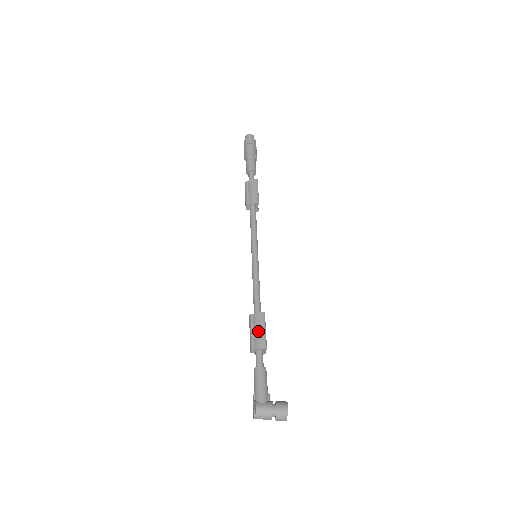
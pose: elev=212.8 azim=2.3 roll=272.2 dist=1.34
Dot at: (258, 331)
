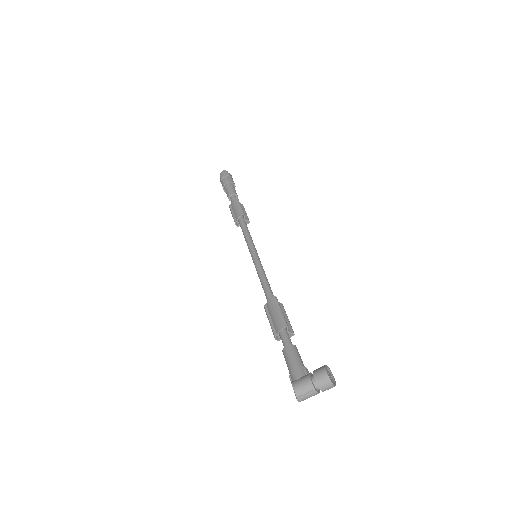
Dot at: (274, 315)
